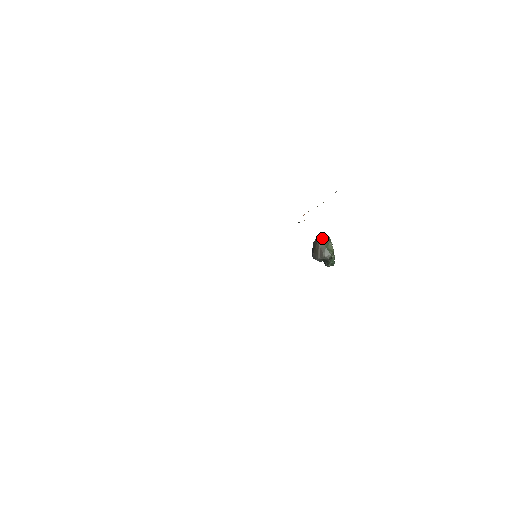
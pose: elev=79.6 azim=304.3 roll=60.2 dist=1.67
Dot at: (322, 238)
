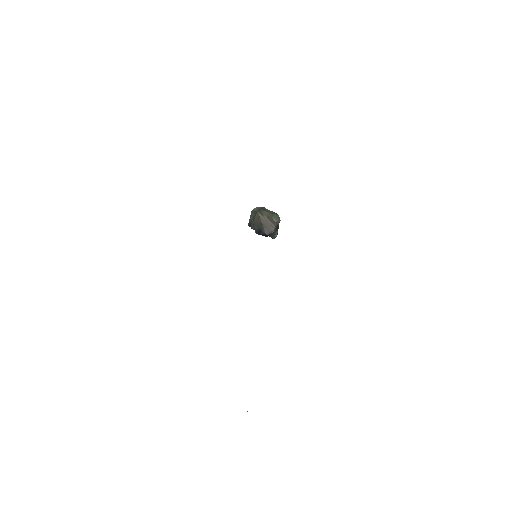
Dot at: (258, 210)
